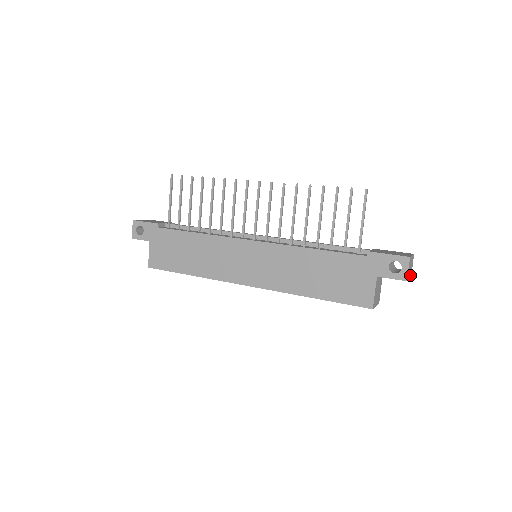
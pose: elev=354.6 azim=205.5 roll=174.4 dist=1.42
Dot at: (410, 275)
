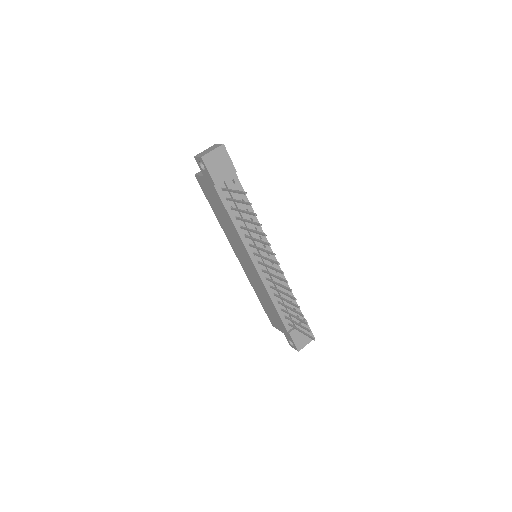
Dot at: occluded
